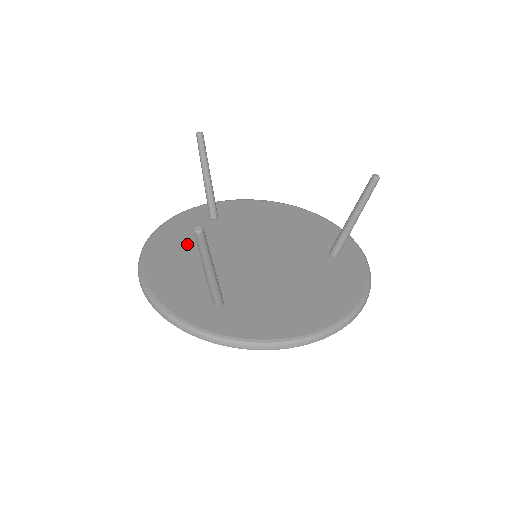
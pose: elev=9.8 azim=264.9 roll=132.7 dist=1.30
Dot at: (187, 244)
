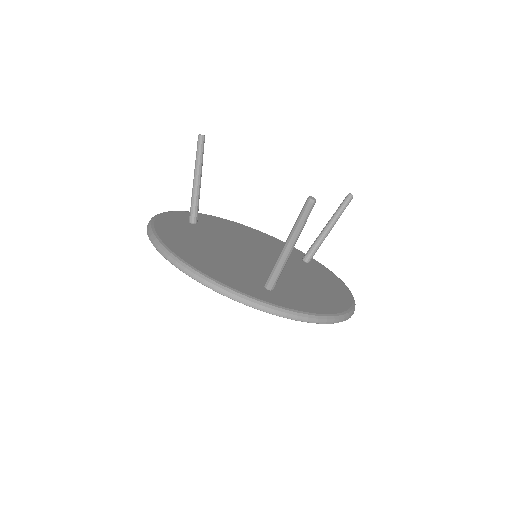
Dot at: (193, 240)
